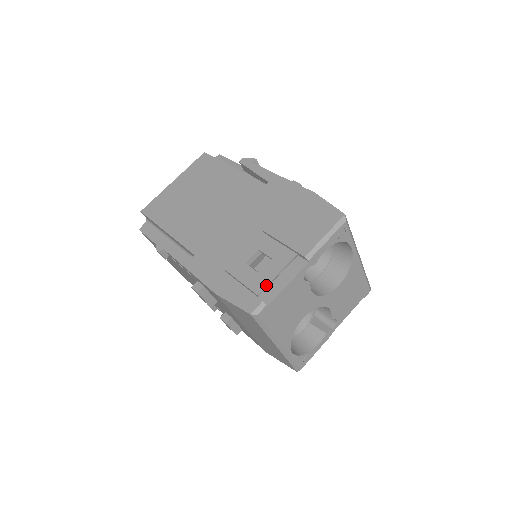
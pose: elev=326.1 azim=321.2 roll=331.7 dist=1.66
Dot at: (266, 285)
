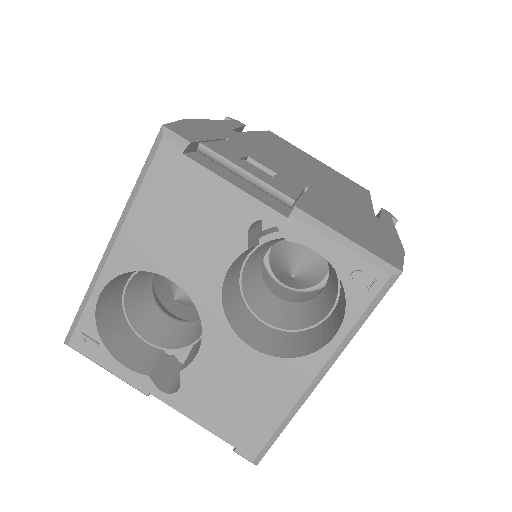
Dot at: (222, 155)
